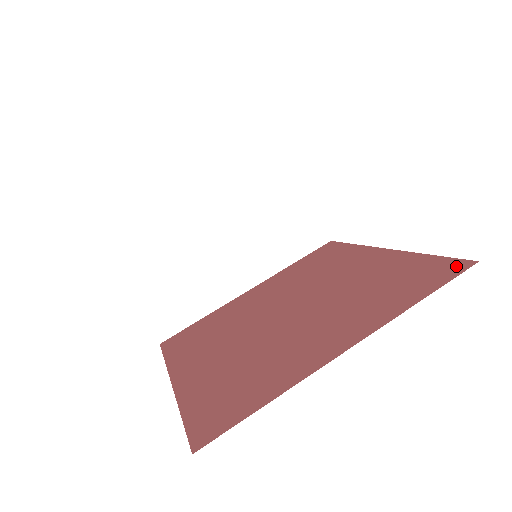
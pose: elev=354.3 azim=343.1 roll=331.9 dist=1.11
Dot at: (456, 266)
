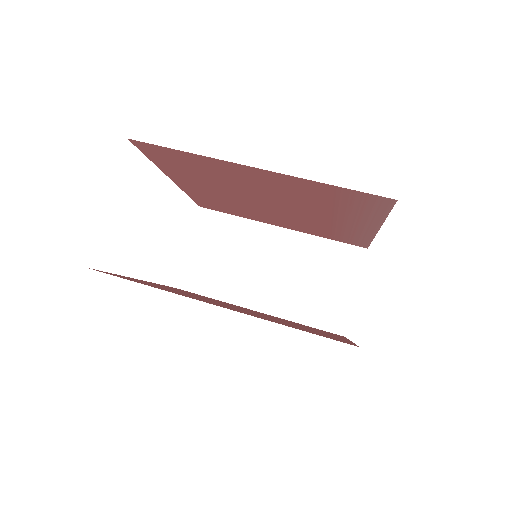
Dot at: occluded
